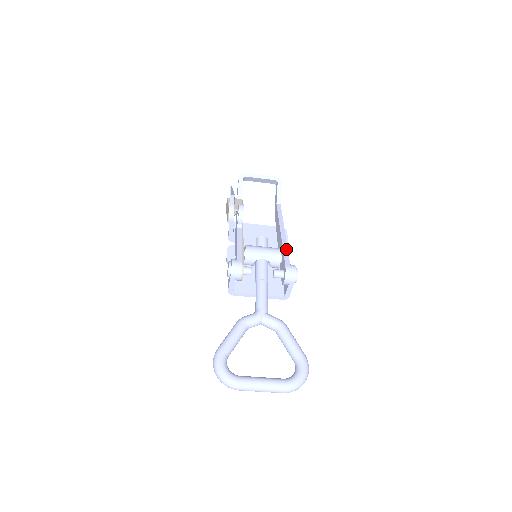
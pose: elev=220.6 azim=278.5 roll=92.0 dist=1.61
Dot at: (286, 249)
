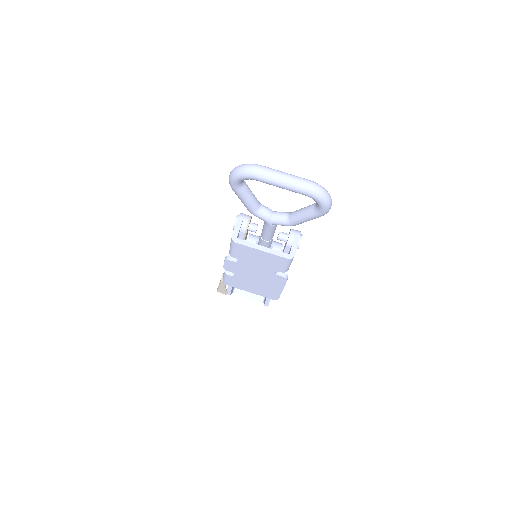
Dot at: occluded
